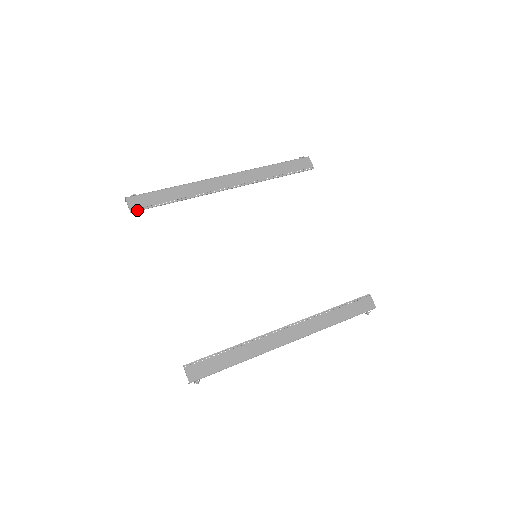
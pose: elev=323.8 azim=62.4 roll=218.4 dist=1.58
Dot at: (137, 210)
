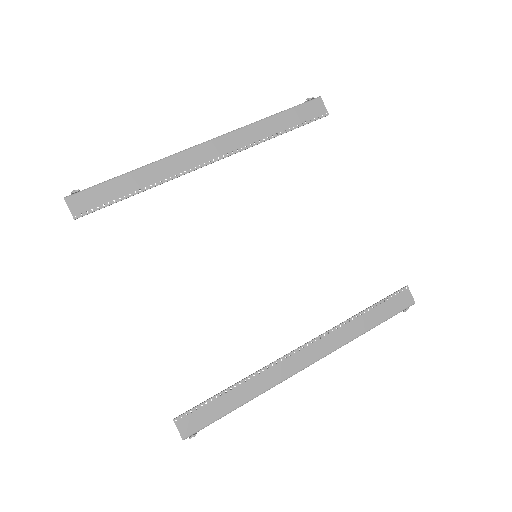
Dot at: (83, 214)
